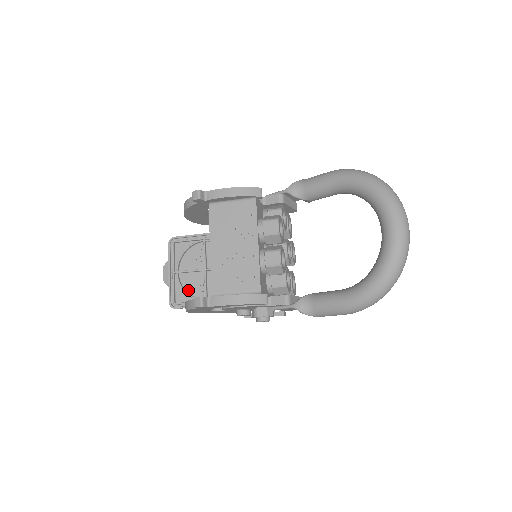
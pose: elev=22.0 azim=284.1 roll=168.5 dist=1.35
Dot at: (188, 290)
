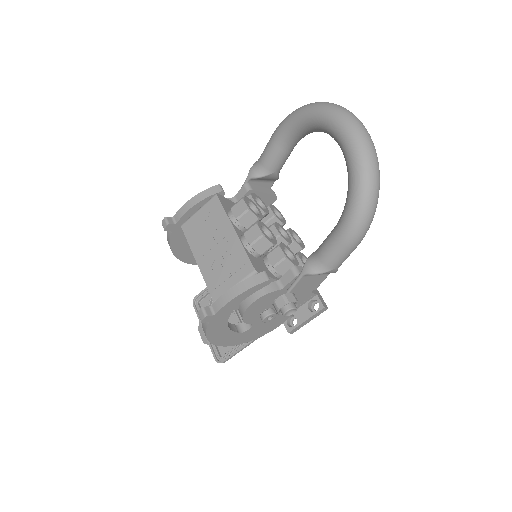
Dot at: occluded
